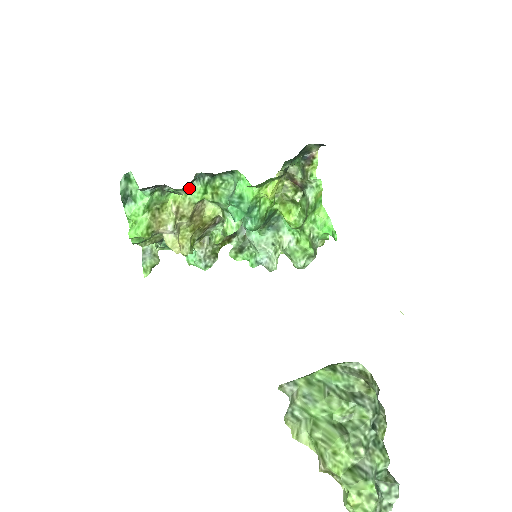
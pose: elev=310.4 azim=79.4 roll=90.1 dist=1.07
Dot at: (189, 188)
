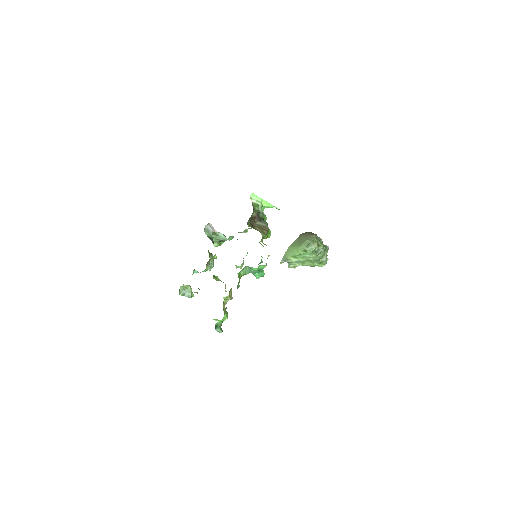
Dot at: occluded
